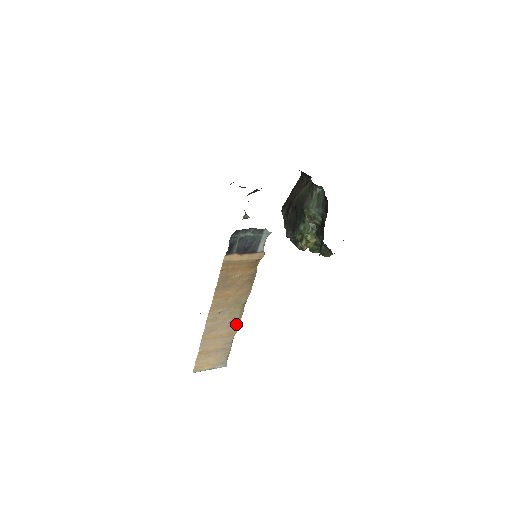
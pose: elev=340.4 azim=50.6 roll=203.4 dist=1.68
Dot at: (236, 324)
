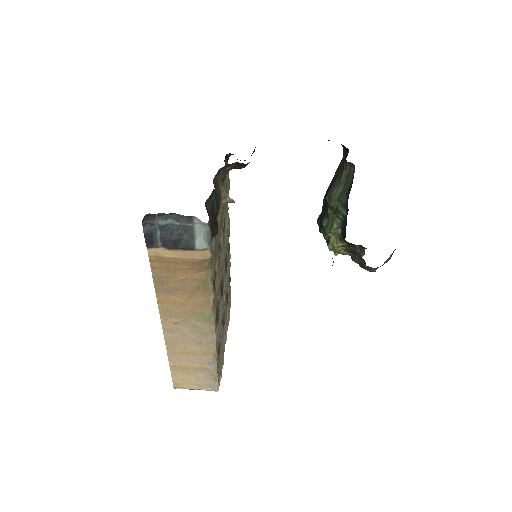
Dot at: (209, 342)
